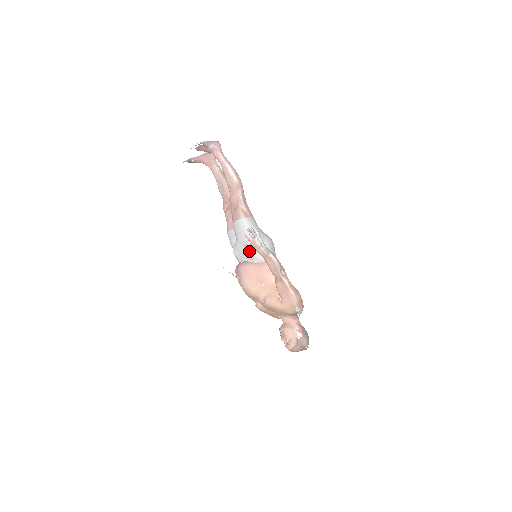
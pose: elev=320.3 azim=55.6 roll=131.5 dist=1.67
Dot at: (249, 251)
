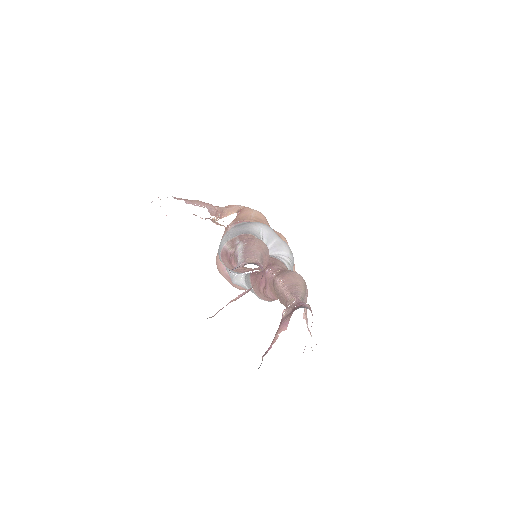
Dot at: occluded
